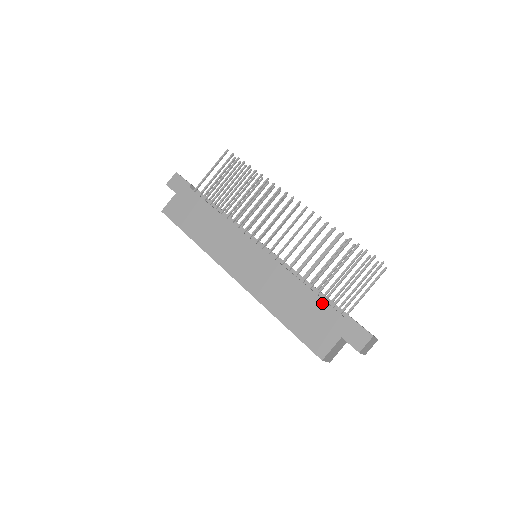
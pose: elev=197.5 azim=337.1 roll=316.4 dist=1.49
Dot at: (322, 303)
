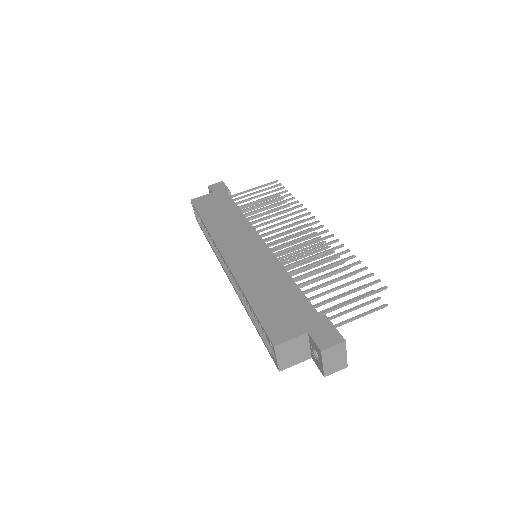
Dot at: (303, 298)
